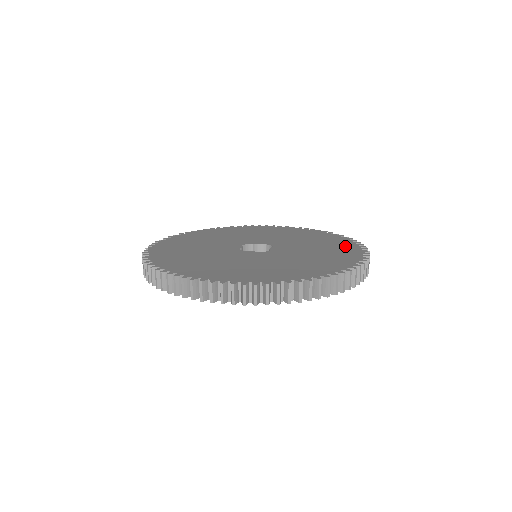
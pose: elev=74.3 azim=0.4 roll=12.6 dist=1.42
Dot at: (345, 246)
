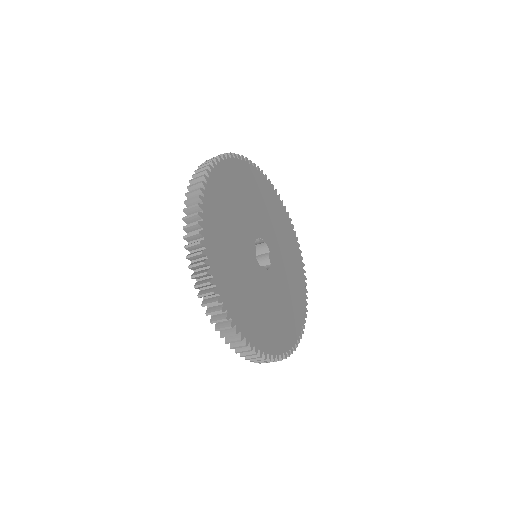
Dot at: (297, 257)
